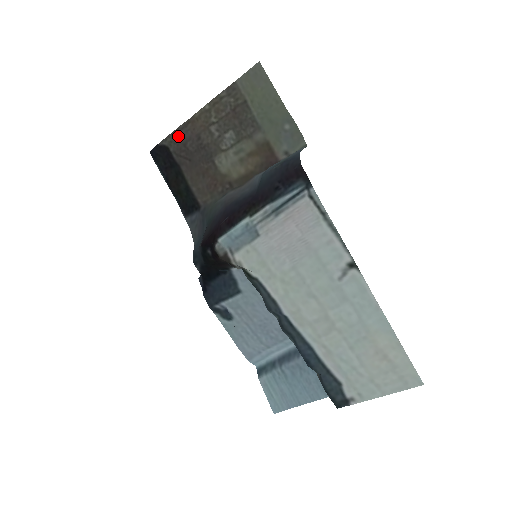
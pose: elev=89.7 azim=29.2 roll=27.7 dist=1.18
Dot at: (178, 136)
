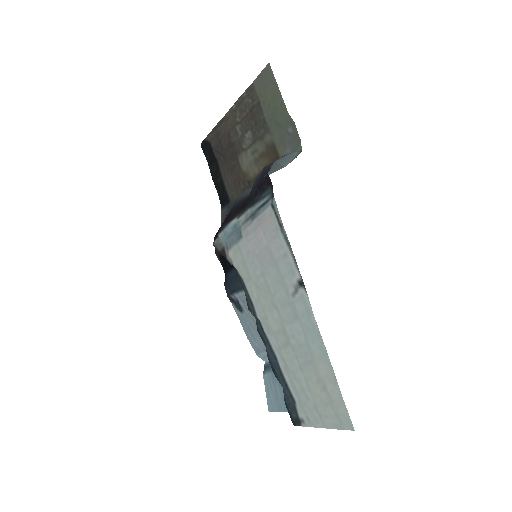
Dot at: (216, 133)
